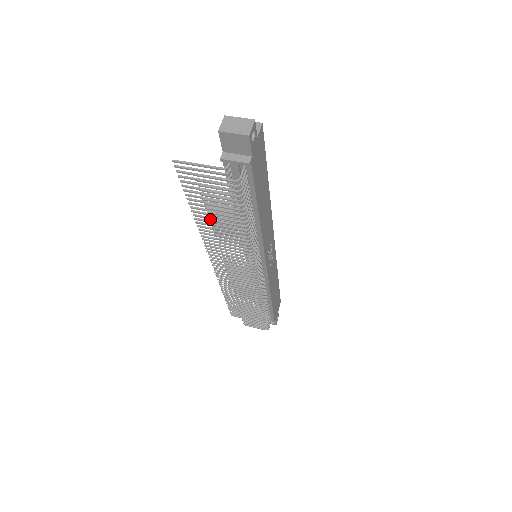
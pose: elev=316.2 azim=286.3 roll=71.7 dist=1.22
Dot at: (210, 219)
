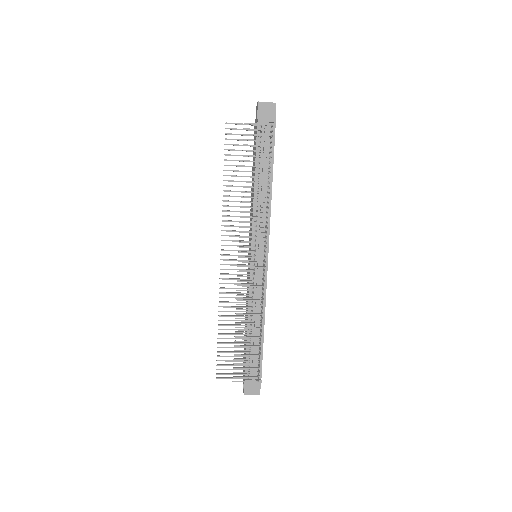
Dot at: (242, 176)
